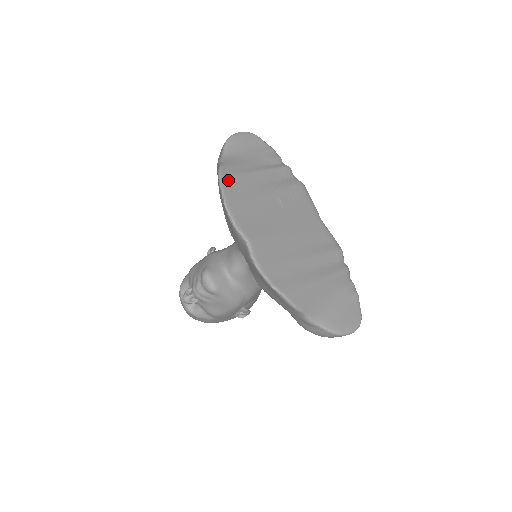
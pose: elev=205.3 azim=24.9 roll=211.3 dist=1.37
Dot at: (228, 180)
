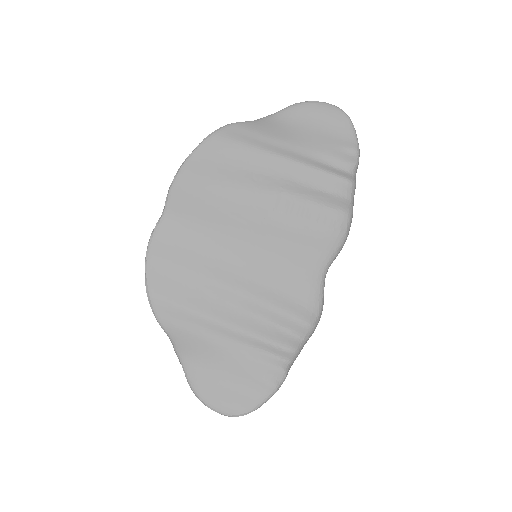
Dot at: (221, 140)
